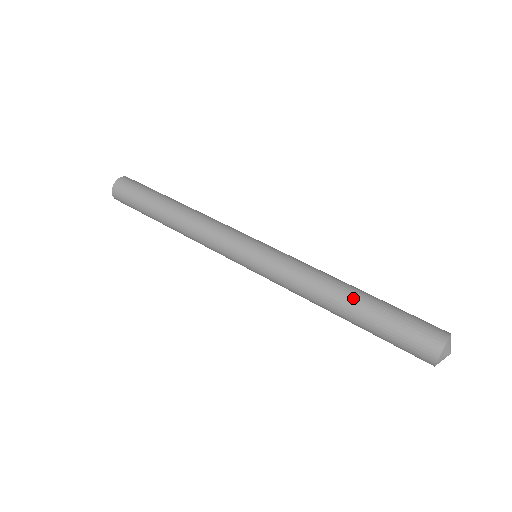
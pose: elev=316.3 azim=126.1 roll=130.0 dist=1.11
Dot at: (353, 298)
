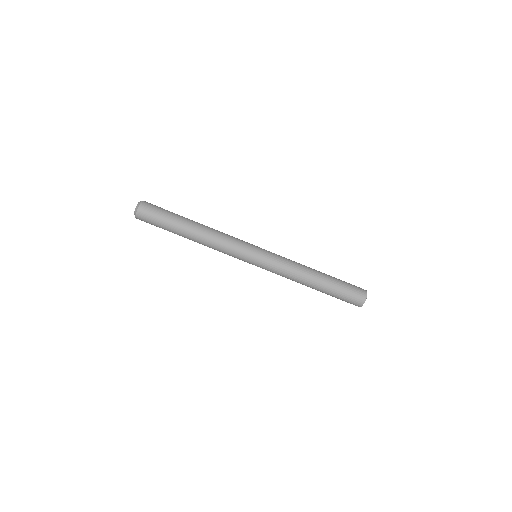
Dot at: (318, 285)
